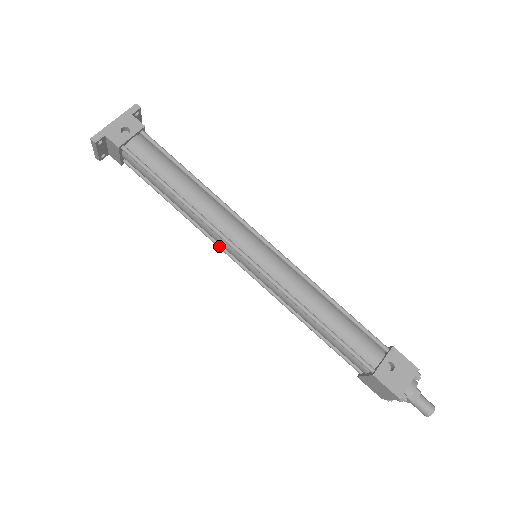
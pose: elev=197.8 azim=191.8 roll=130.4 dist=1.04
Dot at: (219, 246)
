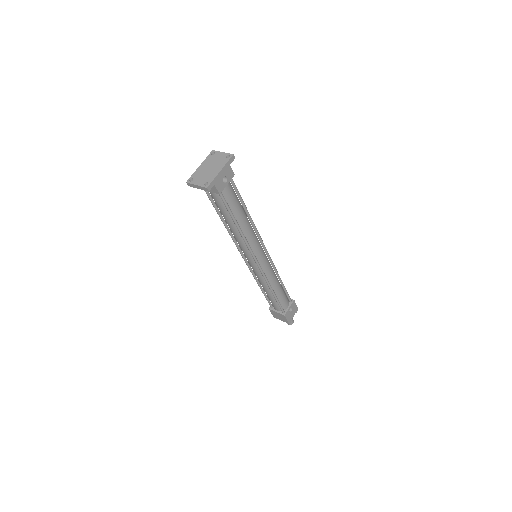
Dot at: (238, 248)
